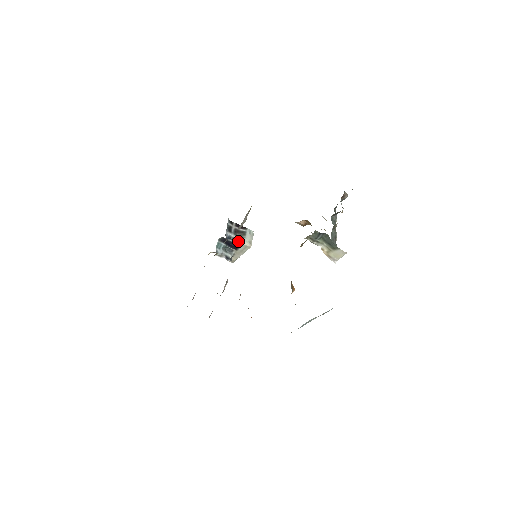
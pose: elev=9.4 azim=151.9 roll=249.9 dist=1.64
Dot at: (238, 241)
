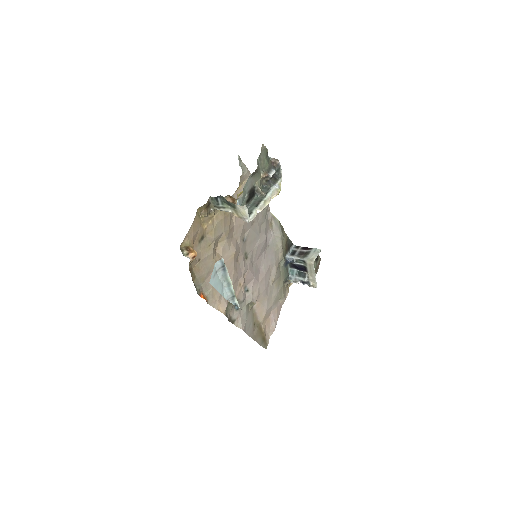
Dot at: (303, 262)
